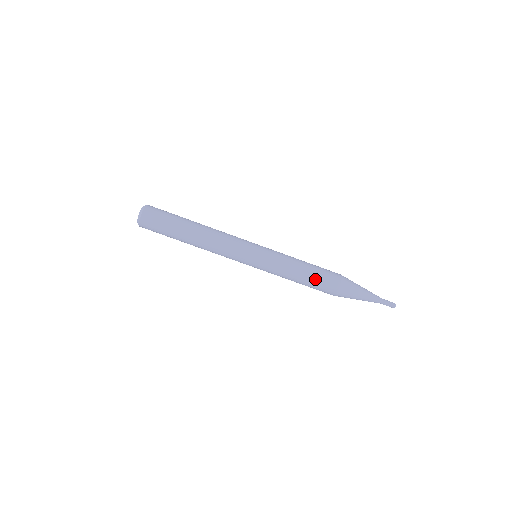
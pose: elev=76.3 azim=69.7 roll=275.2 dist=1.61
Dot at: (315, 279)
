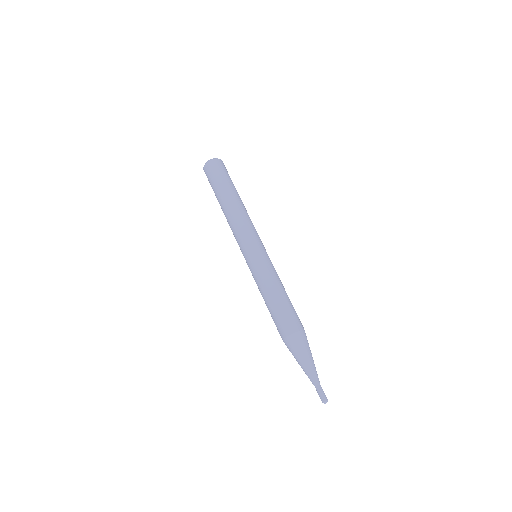
Dot at: (277, 310)
